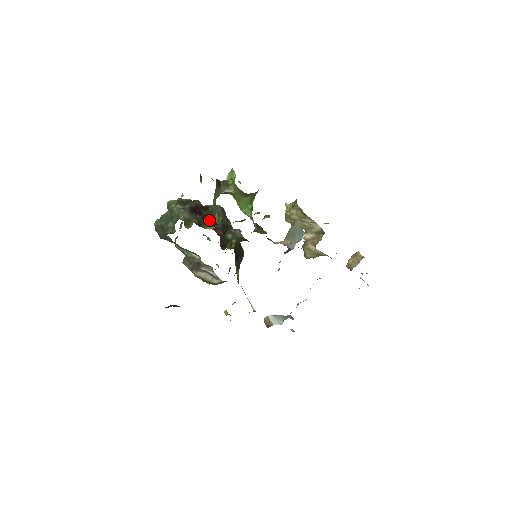
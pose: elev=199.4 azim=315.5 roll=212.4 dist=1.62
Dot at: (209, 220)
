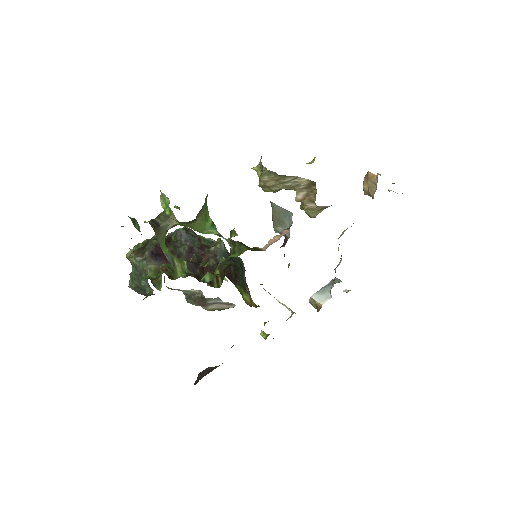
Dot at: (179, 255)
